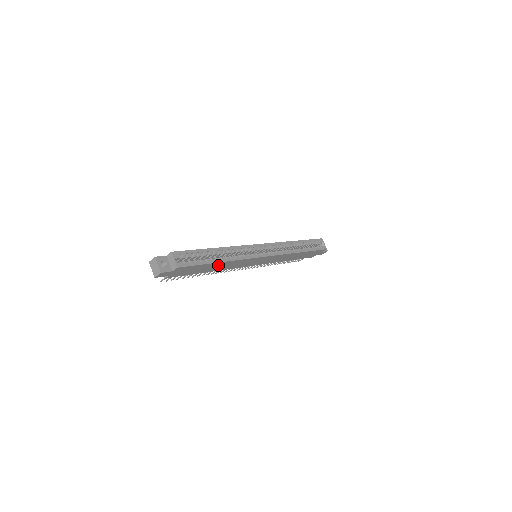
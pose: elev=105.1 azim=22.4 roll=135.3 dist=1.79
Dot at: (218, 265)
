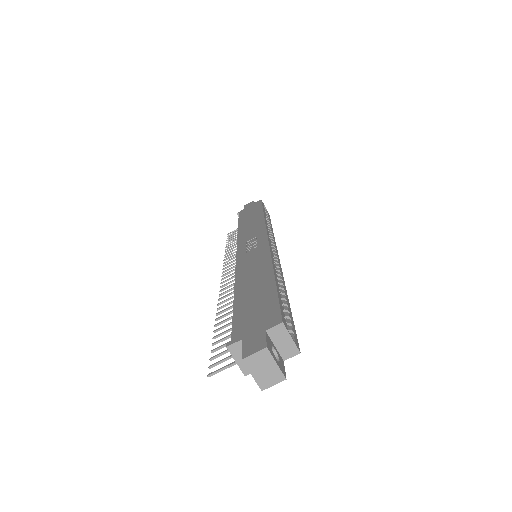
Dot at: occluded
